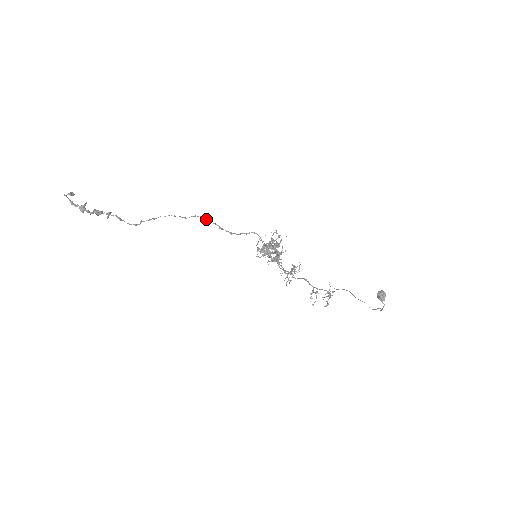
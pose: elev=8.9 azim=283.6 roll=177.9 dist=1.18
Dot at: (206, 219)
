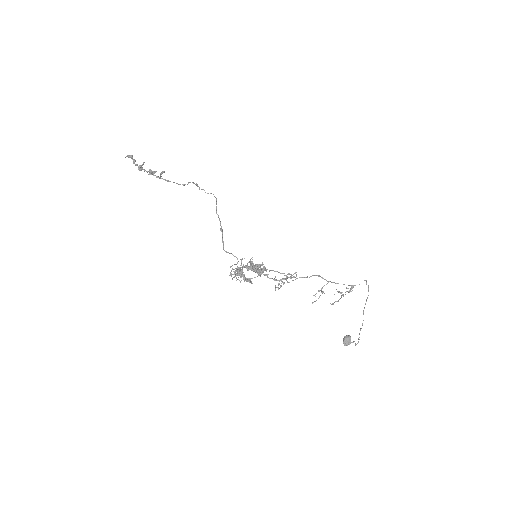
Dot at: (217, 214)
